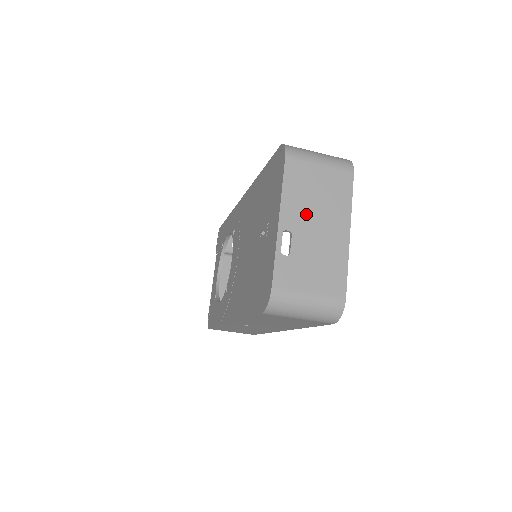
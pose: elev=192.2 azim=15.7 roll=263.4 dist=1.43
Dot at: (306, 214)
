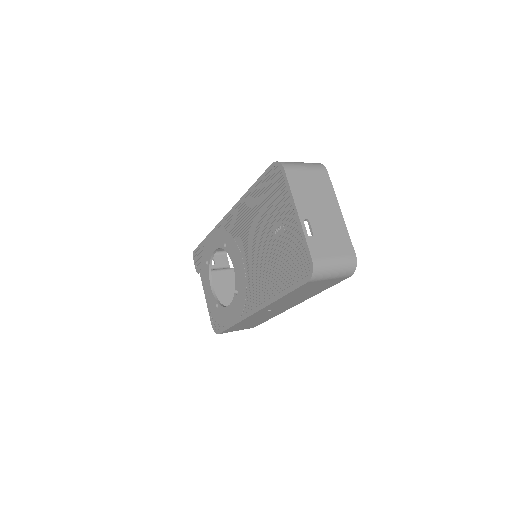
Dot at: (312, 205)
